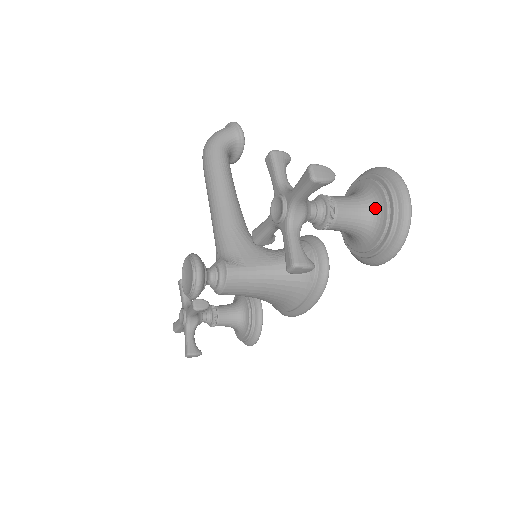
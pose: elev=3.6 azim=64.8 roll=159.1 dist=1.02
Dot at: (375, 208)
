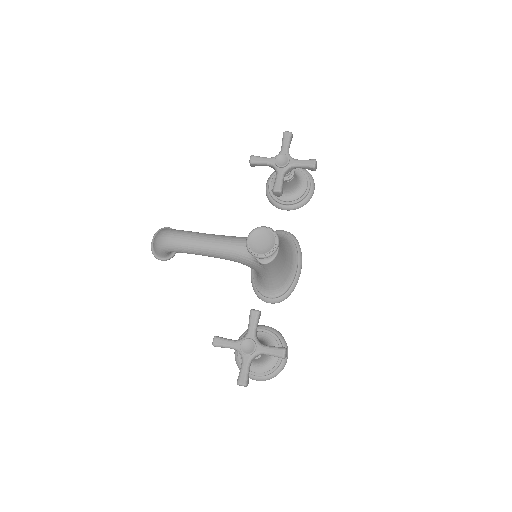
Dot at: occluded
